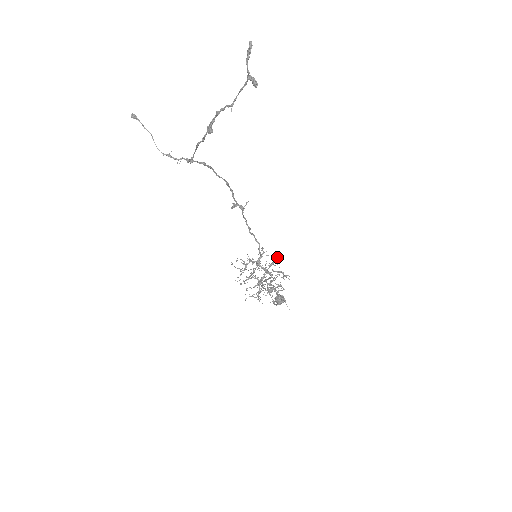
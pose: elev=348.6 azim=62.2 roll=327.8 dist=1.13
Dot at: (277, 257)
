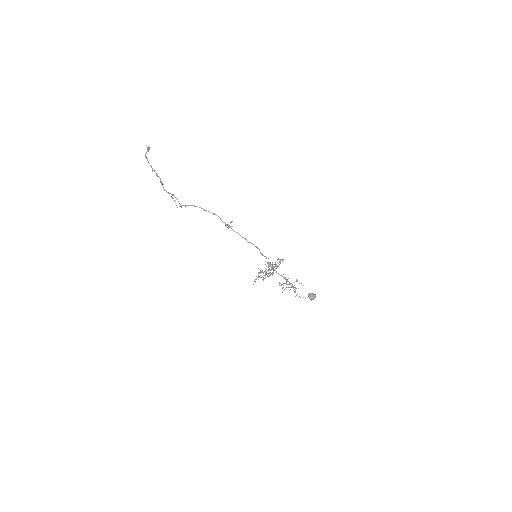
Dot at: (282, 259)
